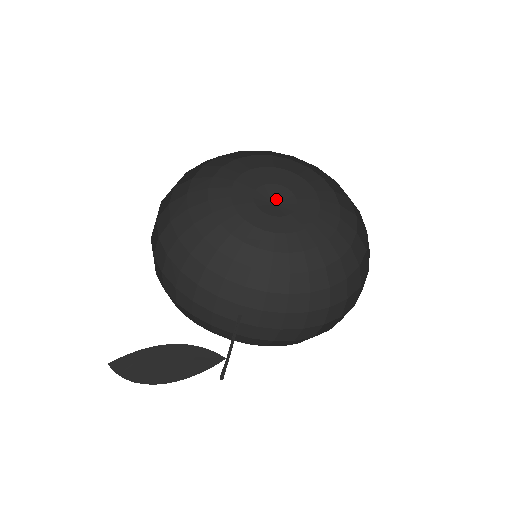
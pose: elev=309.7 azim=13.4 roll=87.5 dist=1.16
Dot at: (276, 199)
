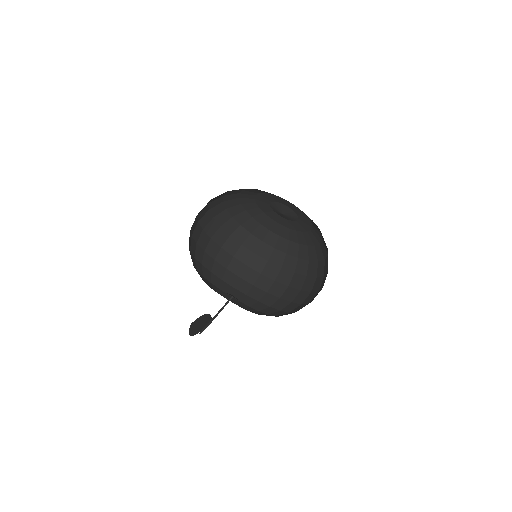
Dot at: (281, 211)
